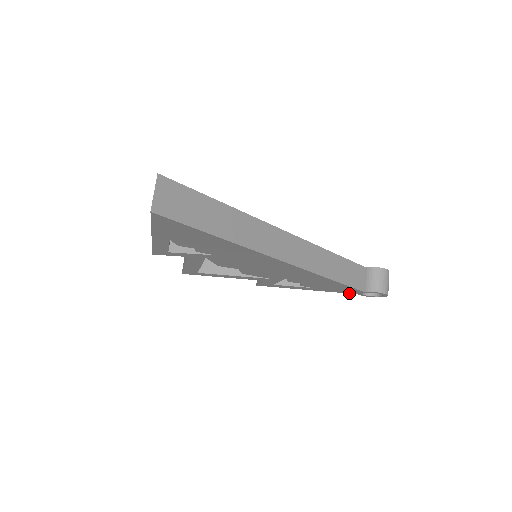
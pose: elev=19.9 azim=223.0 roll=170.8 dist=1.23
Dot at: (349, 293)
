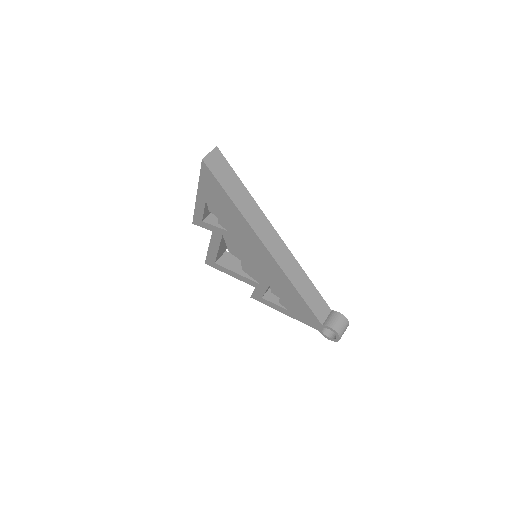
Dot at: (313, 327)
